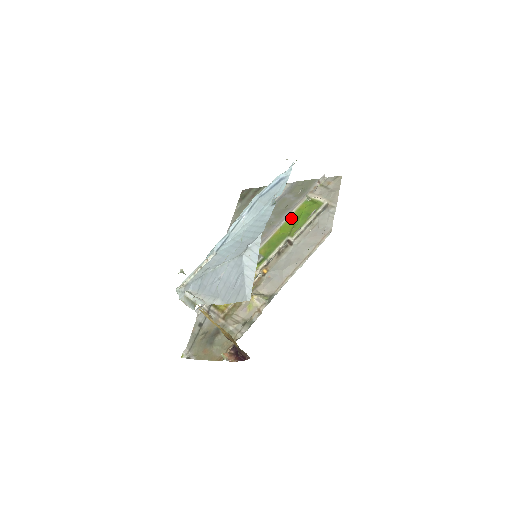
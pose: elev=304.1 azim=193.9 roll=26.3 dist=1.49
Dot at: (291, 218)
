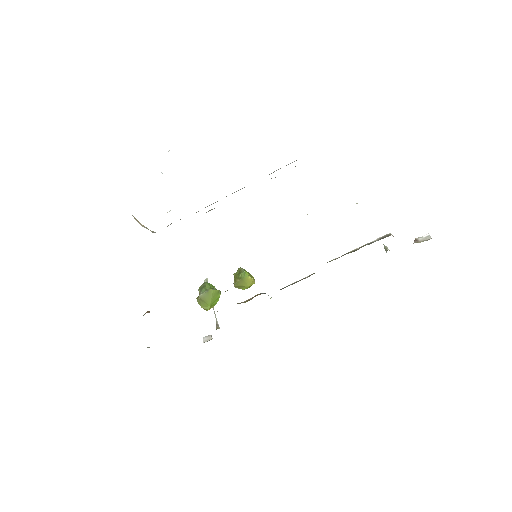
Dot at: occluded
